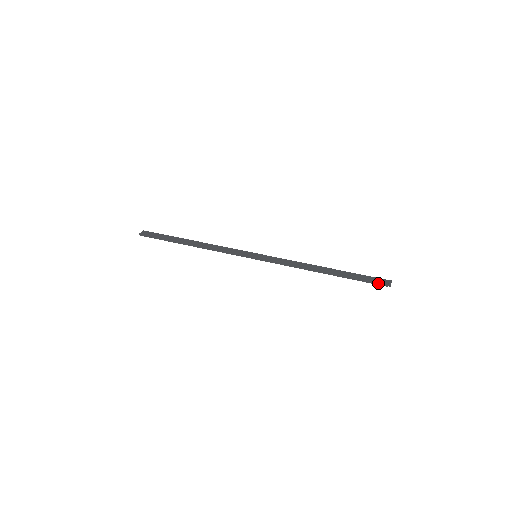
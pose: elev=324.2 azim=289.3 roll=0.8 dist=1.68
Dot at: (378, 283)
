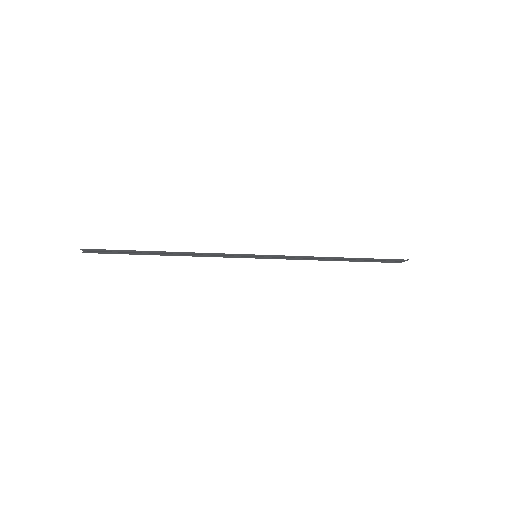
Dot at: (397, 259)
